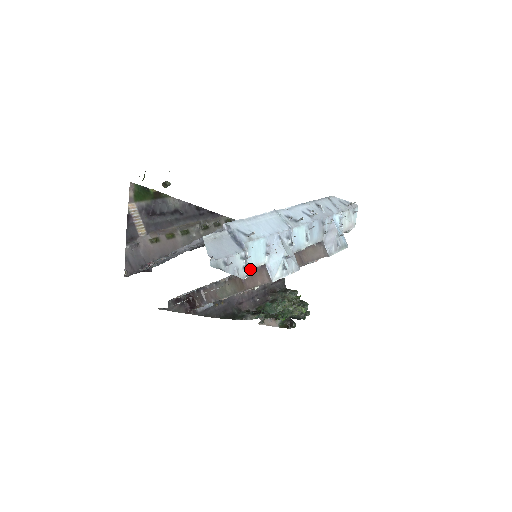
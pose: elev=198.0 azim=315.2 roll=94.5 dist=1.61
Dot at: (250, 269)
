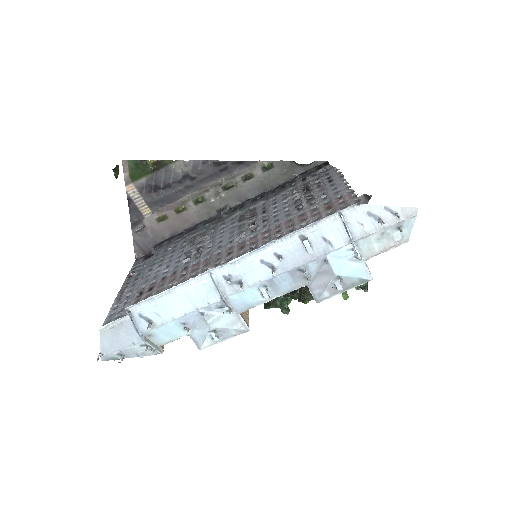
Dot at: occluded
